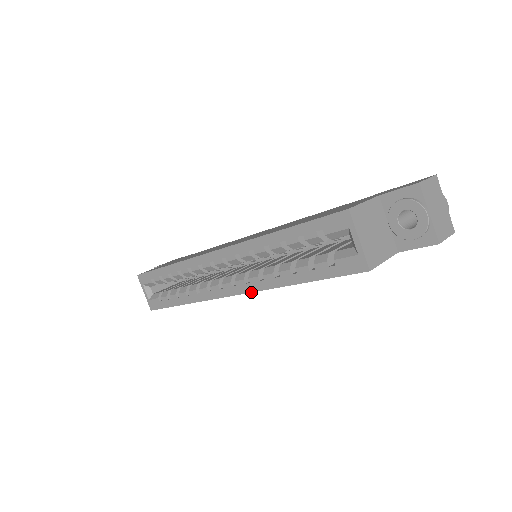
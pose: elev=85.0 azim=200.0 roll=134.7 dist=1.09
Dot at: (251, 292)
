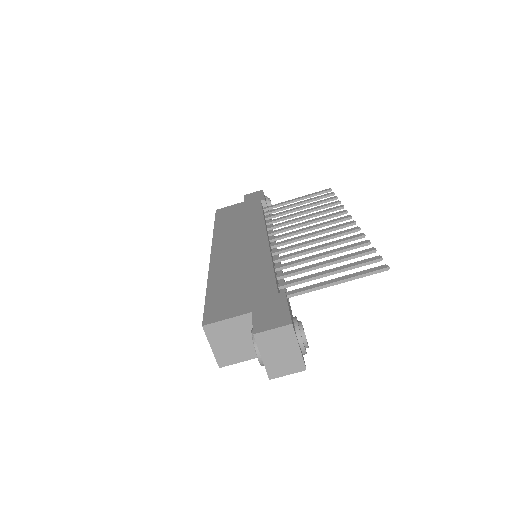
Dot at: occluded
